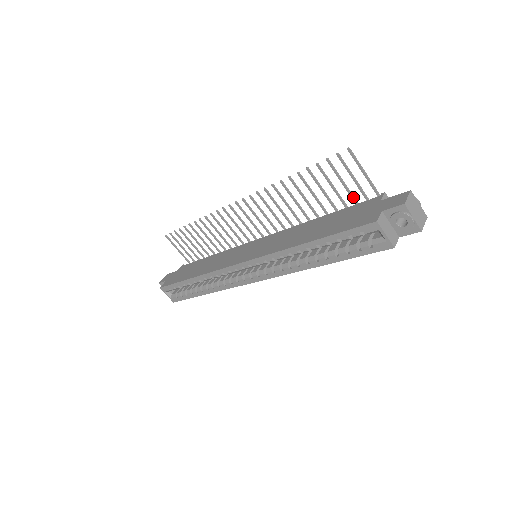
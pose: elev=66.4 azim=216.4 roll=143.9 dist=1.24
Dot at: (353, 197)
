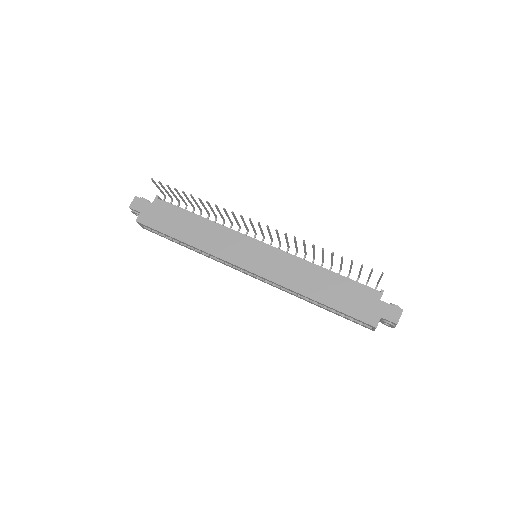
Dot at: occluded
